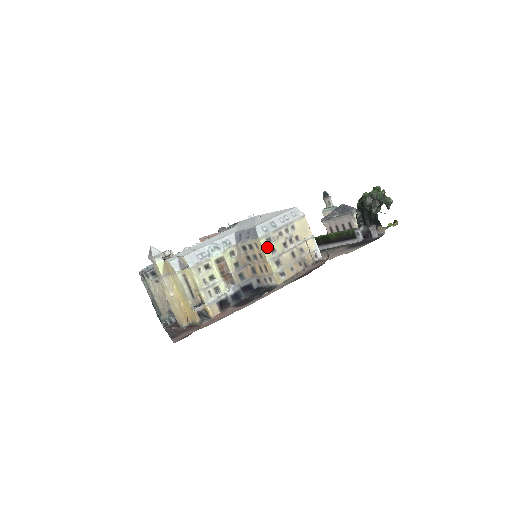
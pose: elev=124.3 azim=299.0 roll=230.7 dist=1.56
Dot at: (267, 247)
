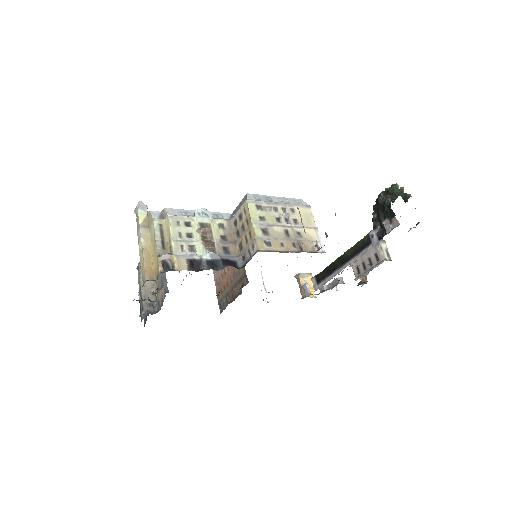
Dot at: (255, 212)
